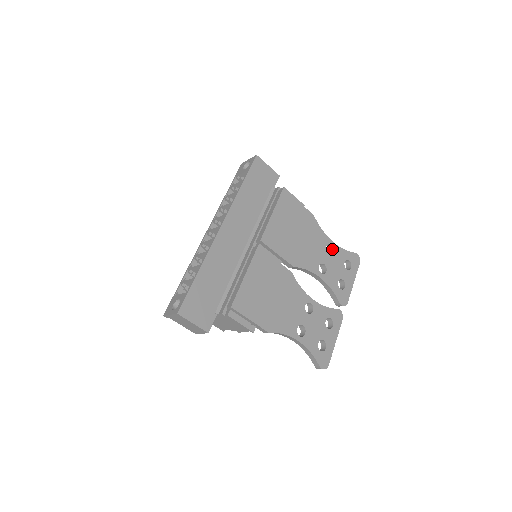
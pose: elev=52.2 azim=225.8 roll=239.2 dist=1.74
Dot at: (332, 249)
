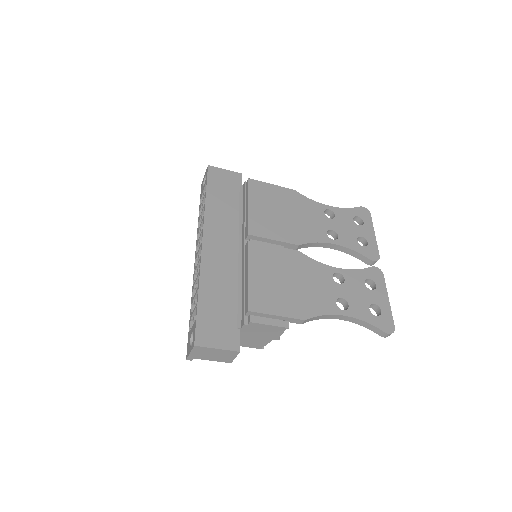
Dot at: (332, 213)
